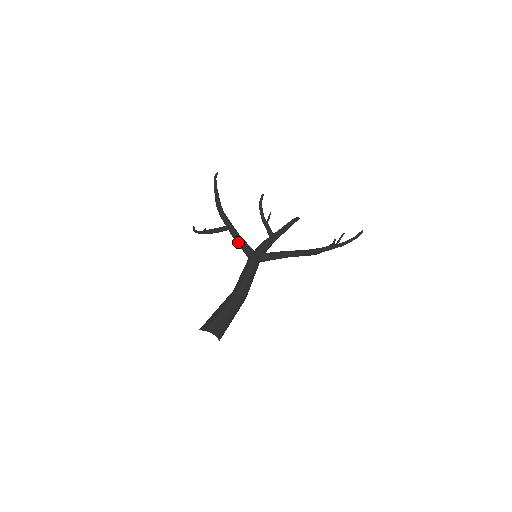
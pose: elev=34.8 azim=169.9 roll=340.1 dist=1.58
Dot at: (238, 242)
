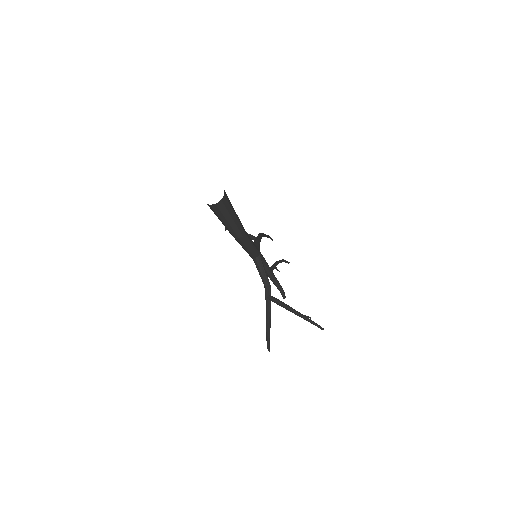
Dot at: (256, 242)
